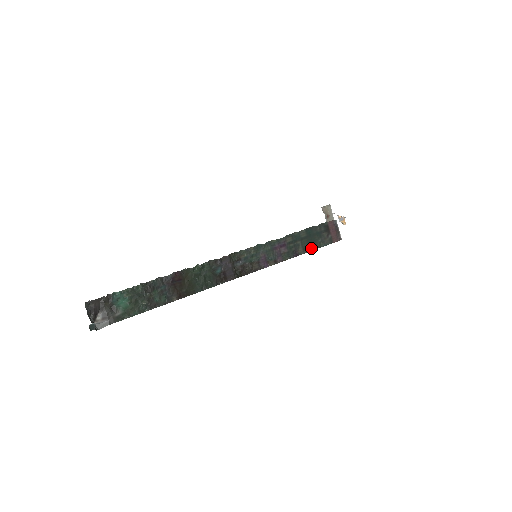
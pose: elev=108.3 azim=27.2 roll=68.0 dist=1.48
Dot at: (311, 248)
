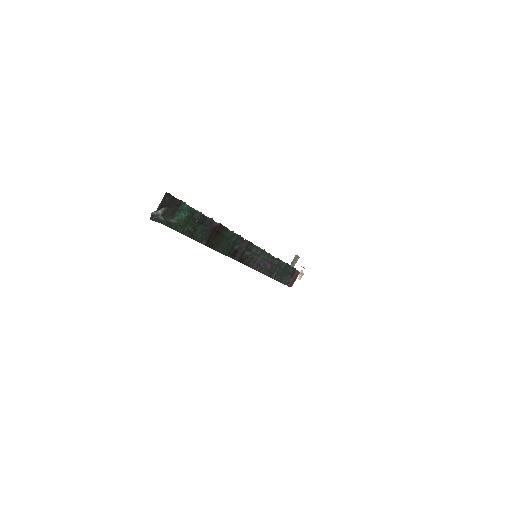
Dot at: (278, 278)
